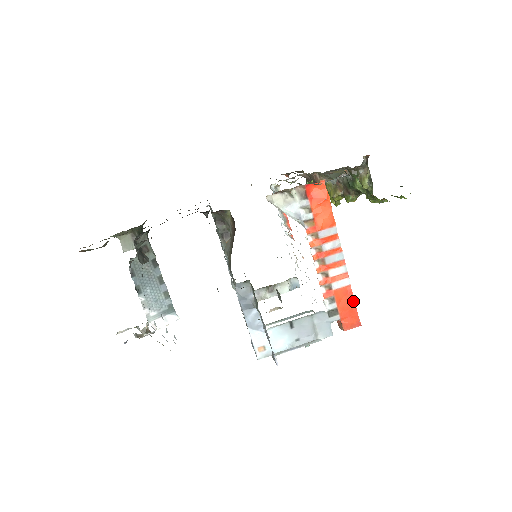
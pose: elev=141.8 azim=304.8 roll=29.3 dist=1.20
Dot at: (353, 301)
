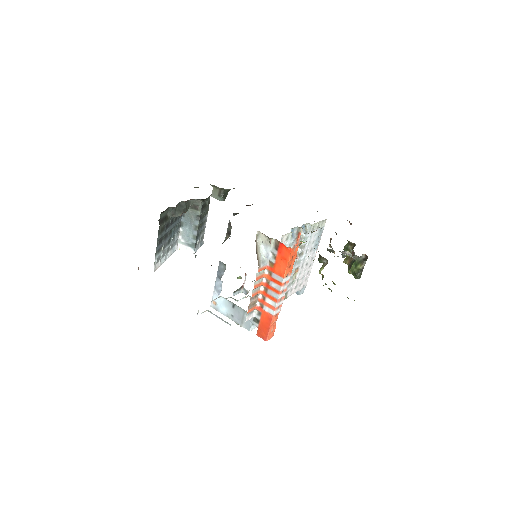
Dot at: (269, 325)
